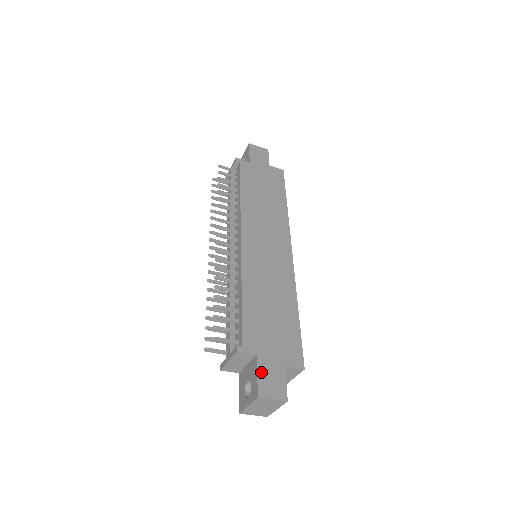
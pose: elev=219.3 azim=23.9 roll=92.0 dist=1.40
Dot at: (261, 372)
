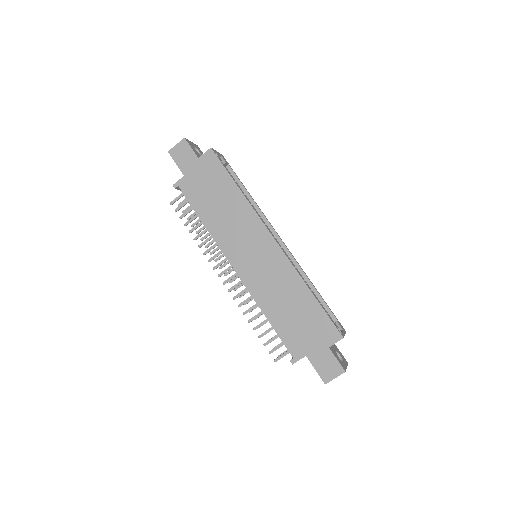
Dot at: (316, 366)
